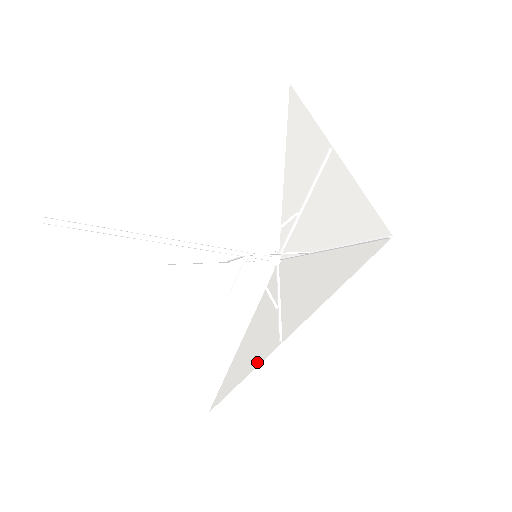
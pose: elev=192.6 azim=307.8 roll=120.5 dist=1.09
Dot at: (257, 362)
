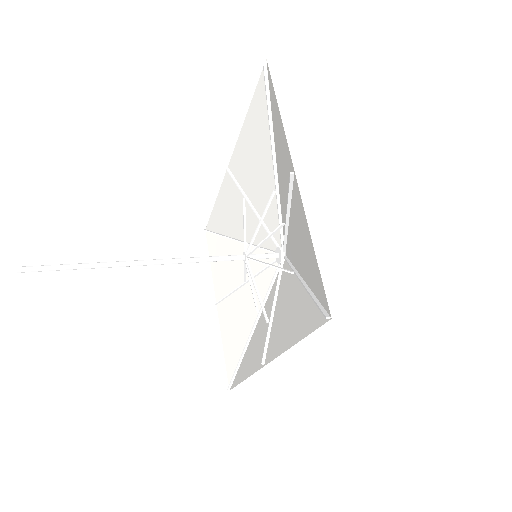
Dot at: (252, 370)
